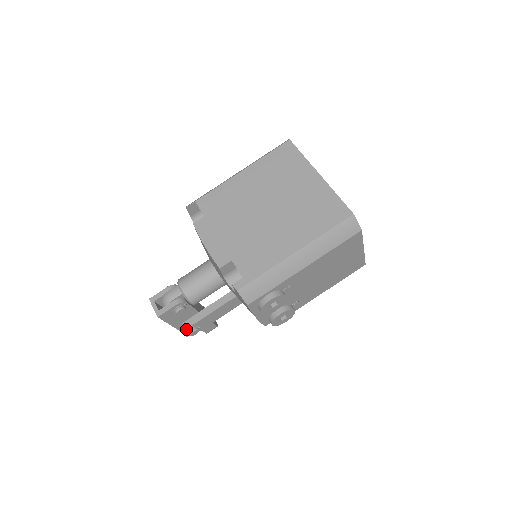
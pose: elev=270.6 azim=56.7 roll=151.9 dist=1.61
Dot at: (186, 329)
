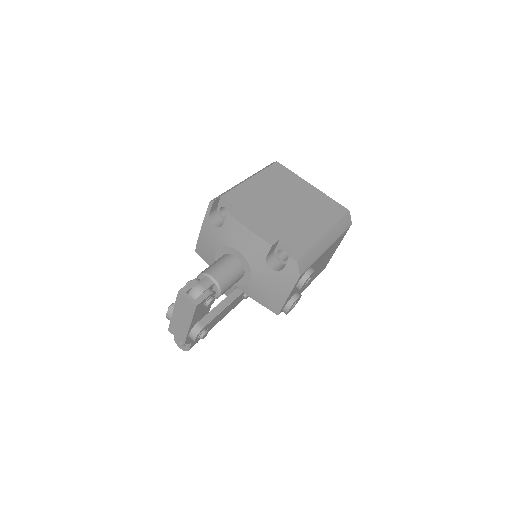
Dot at: (202, 329)
